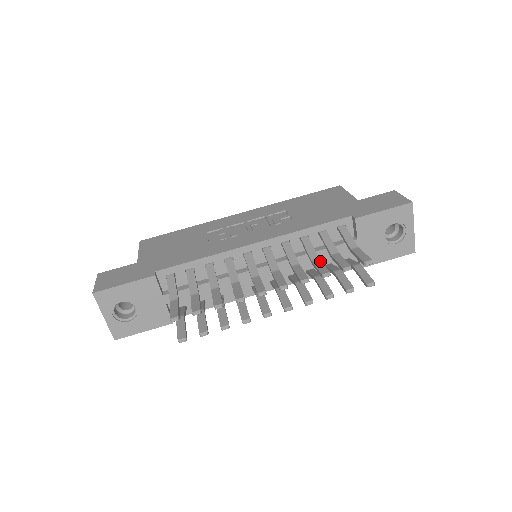
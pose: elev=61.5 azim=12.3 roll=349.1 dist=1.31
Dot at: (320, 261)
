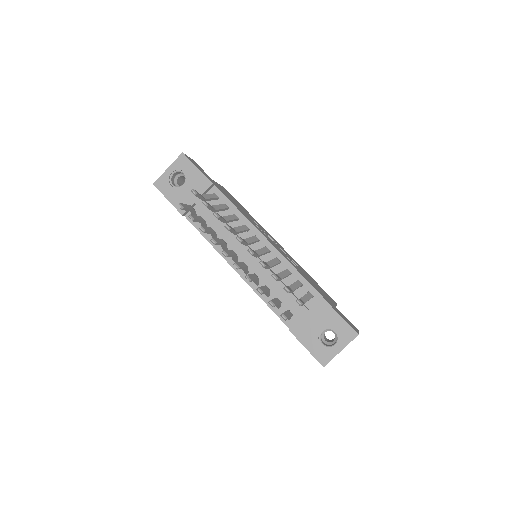
Dot at: (280, 278)
